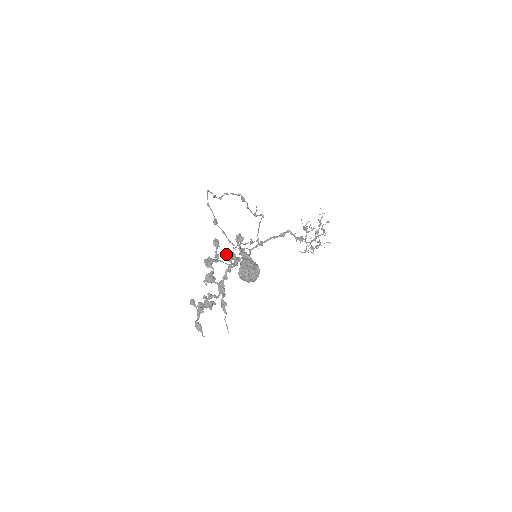
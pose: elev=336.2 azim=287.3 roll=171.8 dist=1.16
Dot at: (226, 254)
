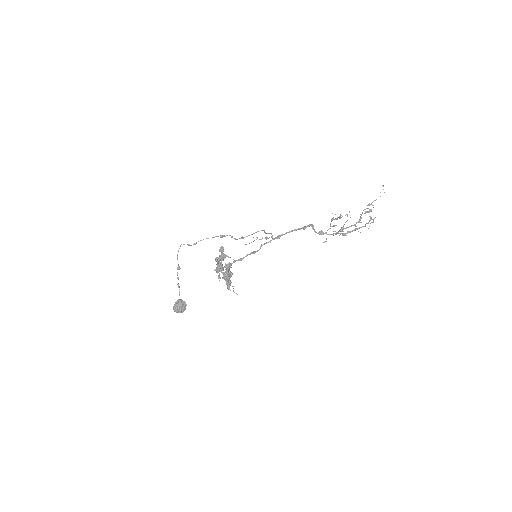
Dot at: occluded
